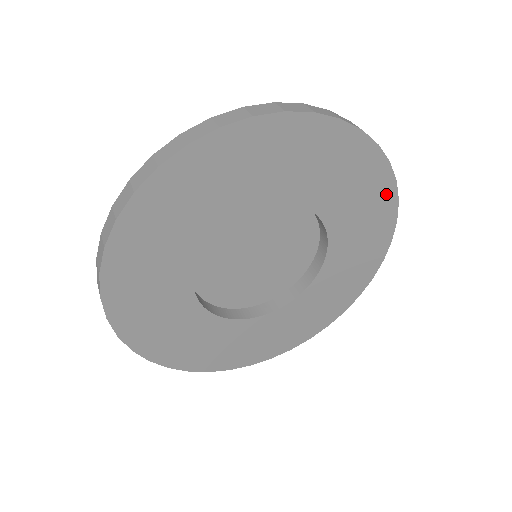
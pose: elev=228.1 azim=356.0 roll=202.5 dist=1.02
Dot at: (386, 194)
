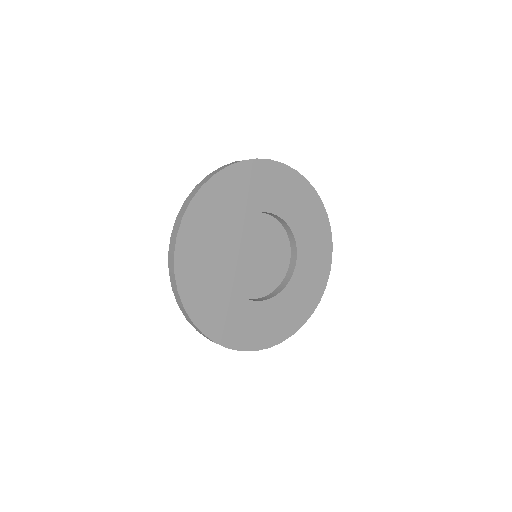
Dot at: (319, 210)
